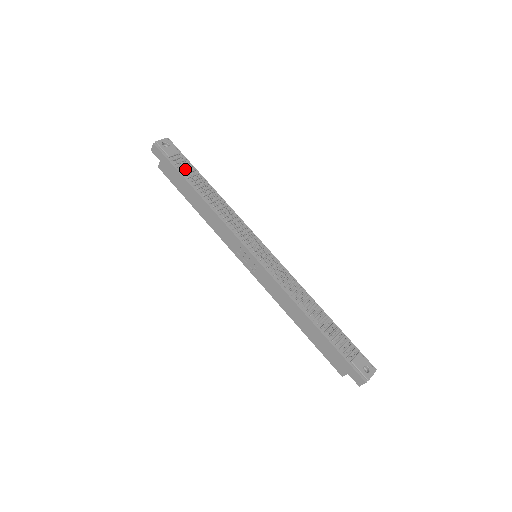
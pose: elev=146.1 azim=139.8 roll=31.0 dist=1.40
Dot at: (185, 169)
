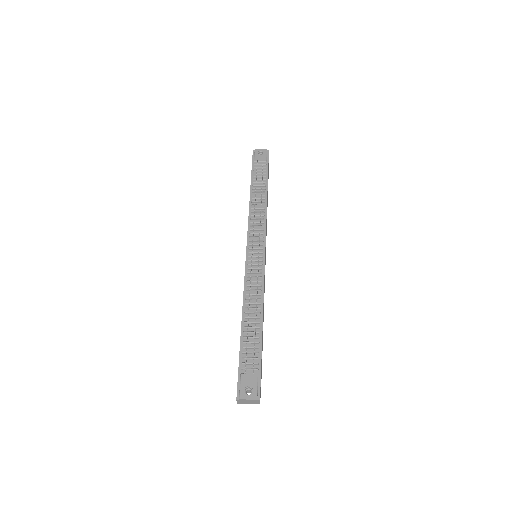
Dot at: (258, 173)
